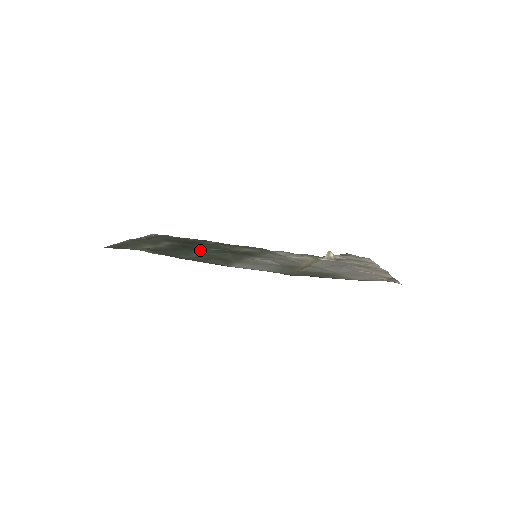
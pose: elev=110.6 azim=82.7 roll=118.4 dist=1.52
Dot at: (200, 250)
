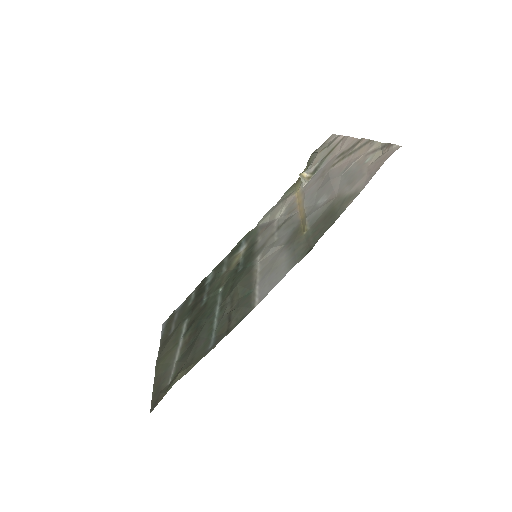
Dot at: (212, 307)
